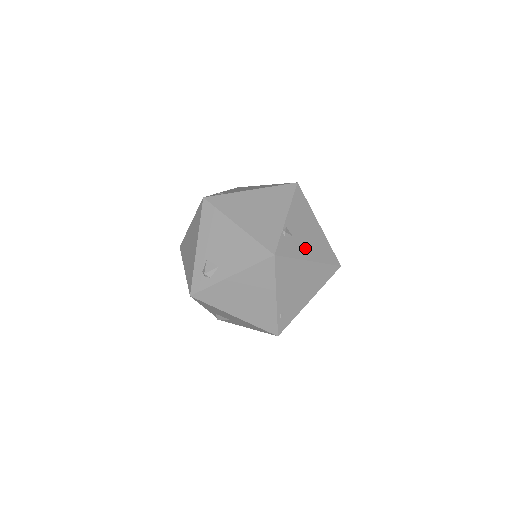
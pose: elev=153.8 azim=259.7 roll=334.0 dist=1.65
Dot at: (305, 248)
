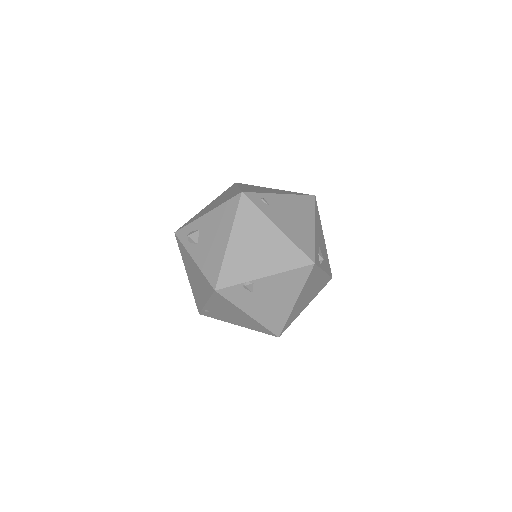
Dot at: (255, 306)
